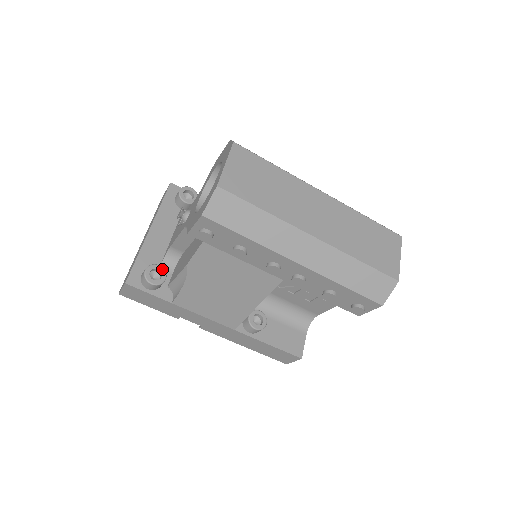
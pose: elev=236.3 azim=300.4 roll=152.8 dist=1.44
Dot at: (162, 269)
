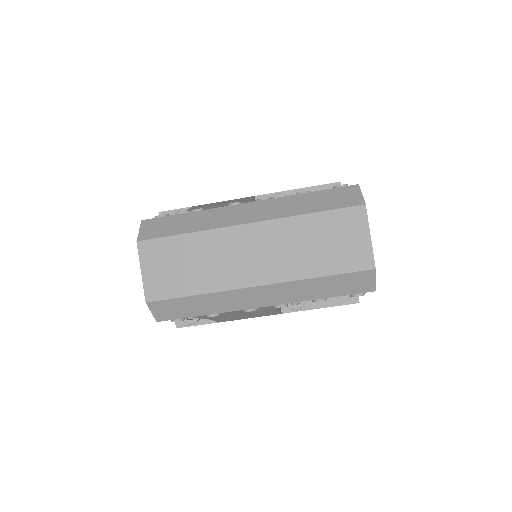
Dot at: occluded
